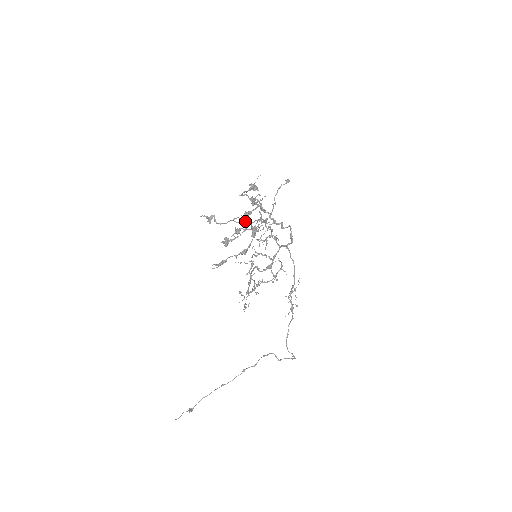
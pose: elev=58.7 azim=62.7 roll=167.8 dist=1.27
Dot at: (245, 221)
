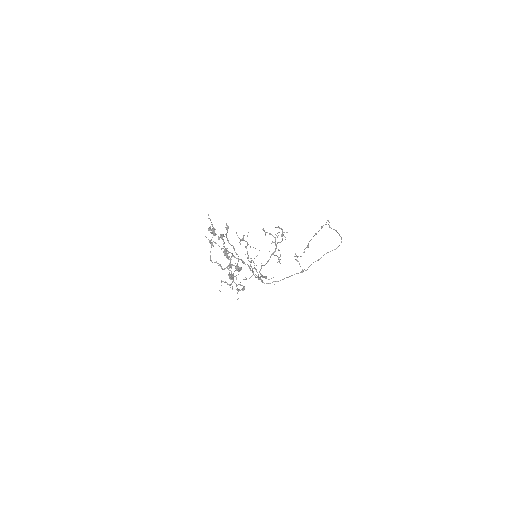
Dot at: occluded
